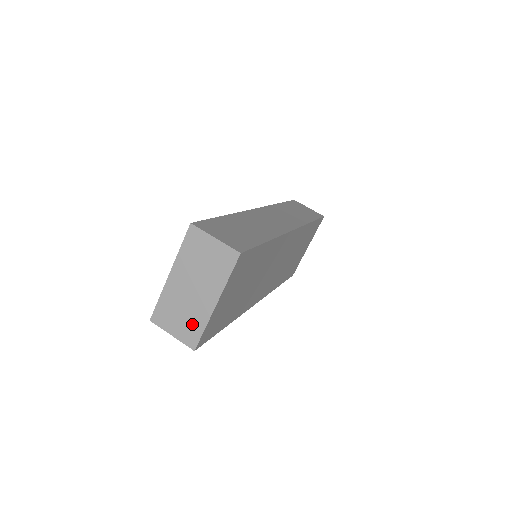
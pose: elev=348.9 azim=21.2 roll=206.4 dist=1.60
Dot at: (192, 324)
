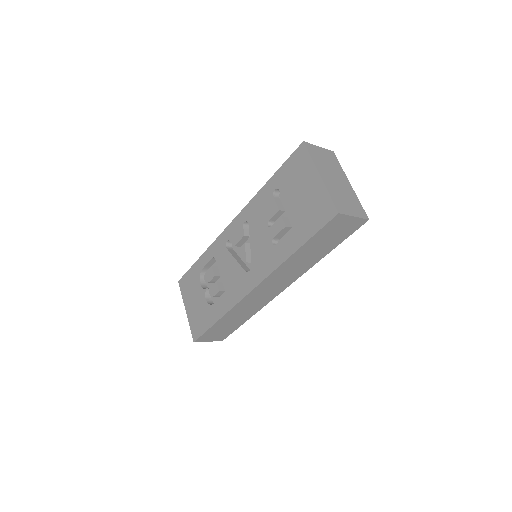
Dot at: (354, 202)
